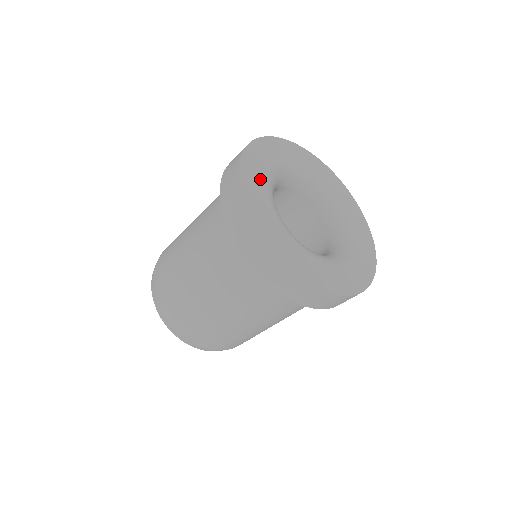
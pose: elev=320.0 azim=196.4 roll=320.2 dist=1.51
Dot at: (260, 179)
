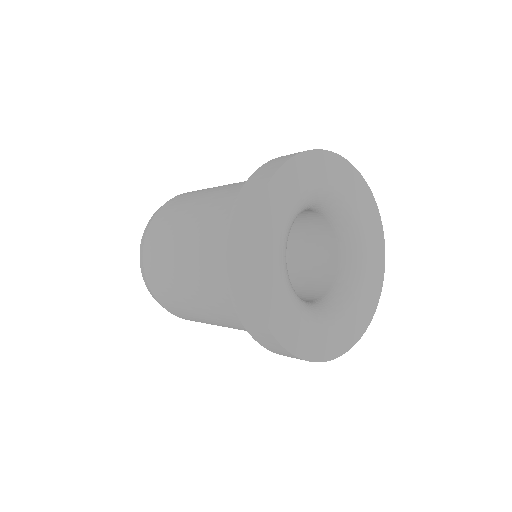
Dot at: (281, 213)
